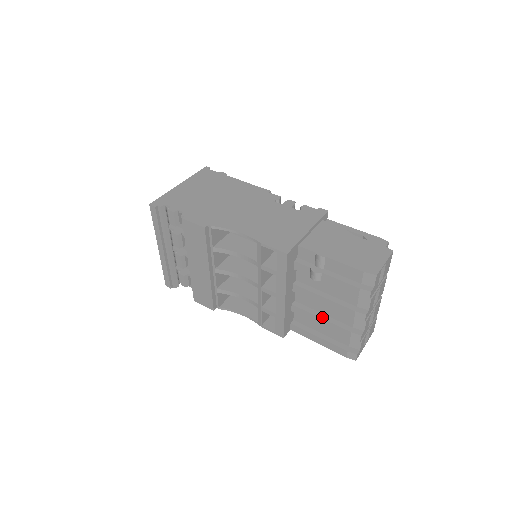
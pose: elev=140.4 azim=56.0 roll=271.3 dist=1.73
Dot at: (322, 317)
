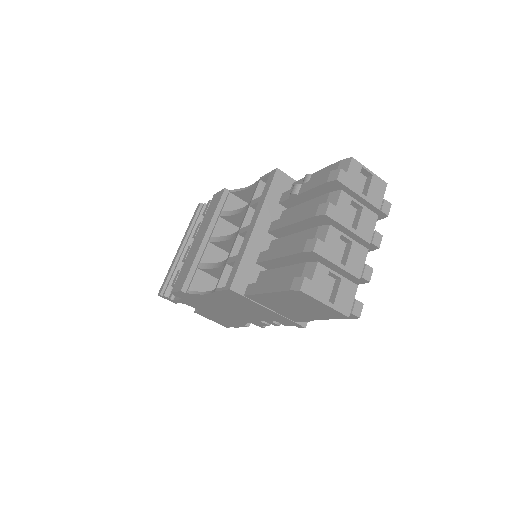
Dot at: (284, 247)
